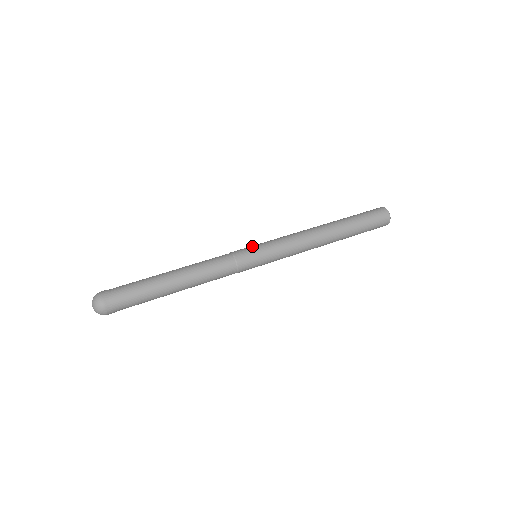
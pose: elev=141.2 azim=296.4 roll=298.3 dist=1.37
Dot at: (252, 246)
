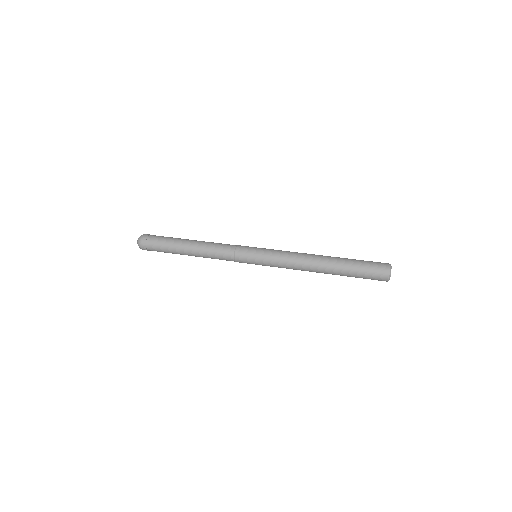
Dot at: (256, 247)
